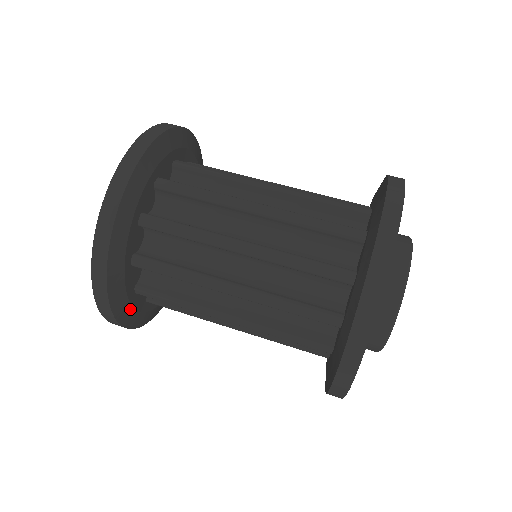
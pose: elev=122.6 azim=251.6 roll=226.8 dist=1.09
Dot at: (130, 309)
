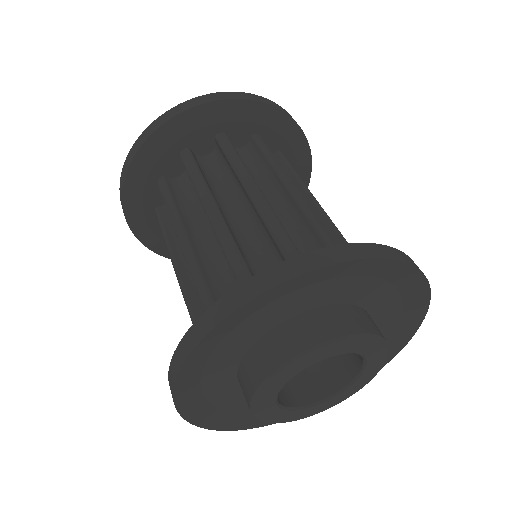
Dot at: (144, 223)
